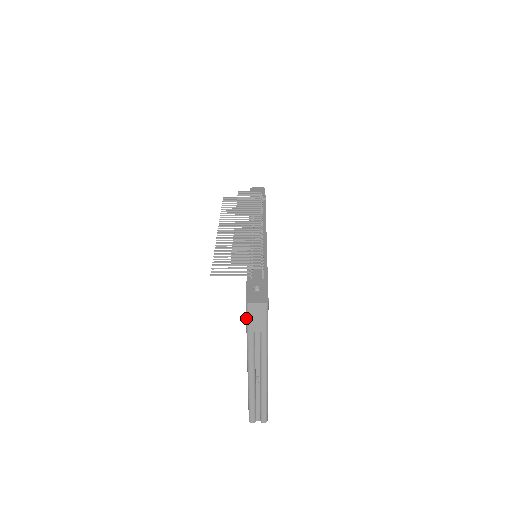
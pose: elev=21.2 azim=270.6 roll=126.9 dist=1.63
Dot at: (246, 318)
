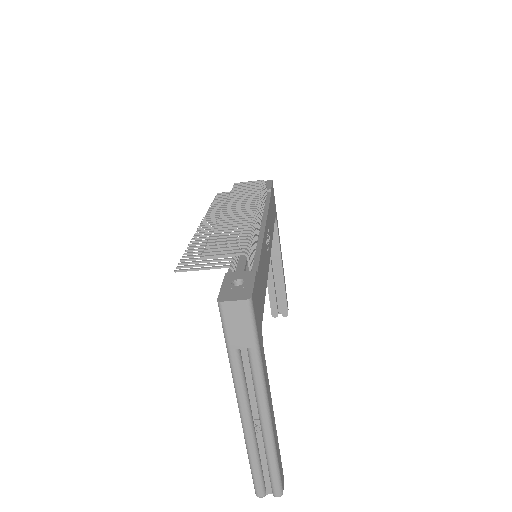
Dot at: (222, 327)
